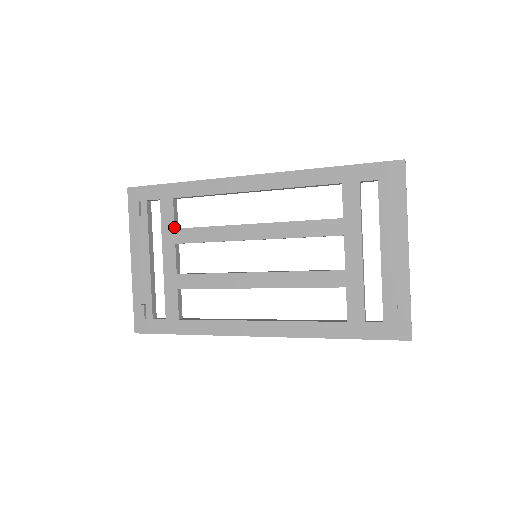
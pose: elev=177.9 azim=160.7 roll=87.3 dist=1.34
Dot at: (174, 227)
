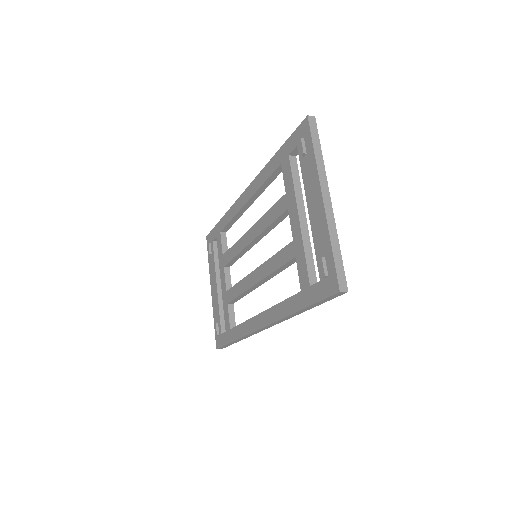
Dot at: (222, 254)
